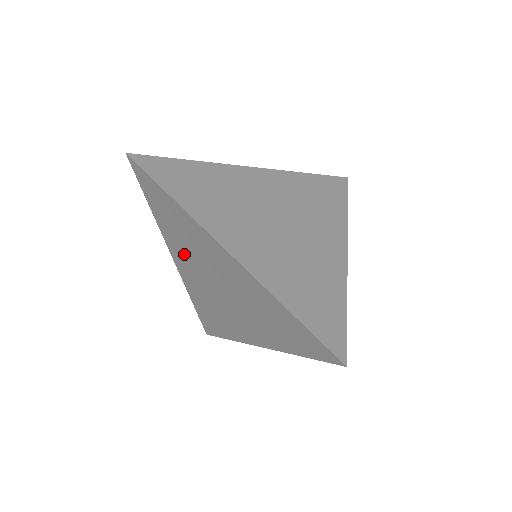
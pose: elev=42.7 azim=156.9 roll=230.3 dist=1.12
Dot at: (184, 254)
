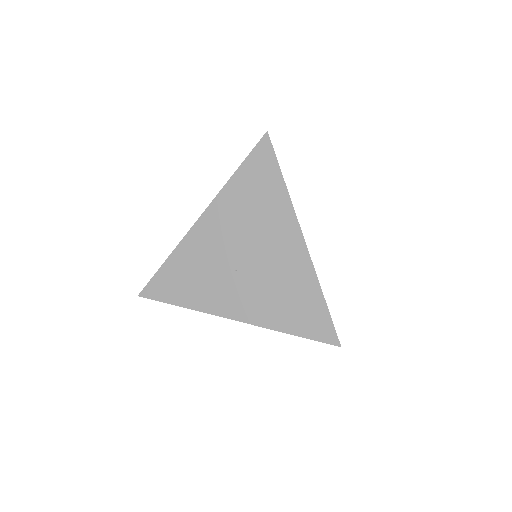
Dot at: (230, 220)
